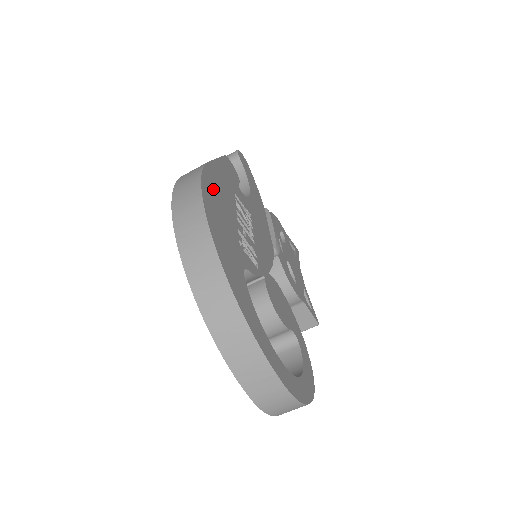
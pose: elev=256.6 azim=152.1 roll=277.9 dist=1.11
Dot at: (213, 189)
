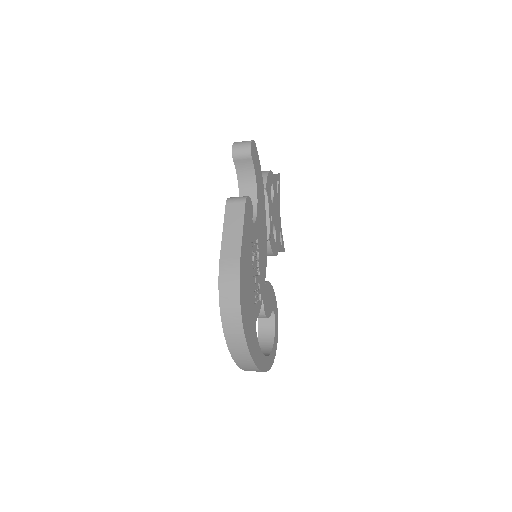
Dot at: (244, 285)
